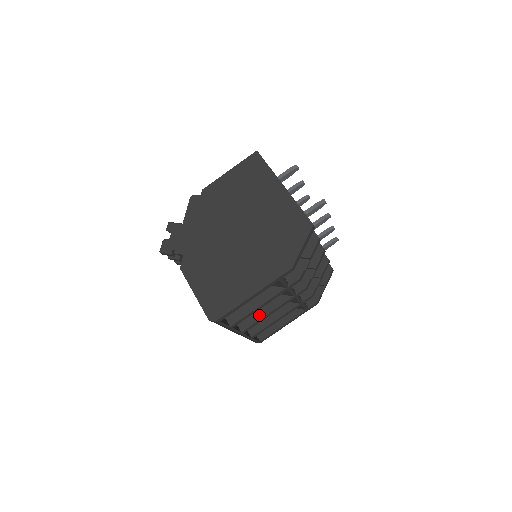
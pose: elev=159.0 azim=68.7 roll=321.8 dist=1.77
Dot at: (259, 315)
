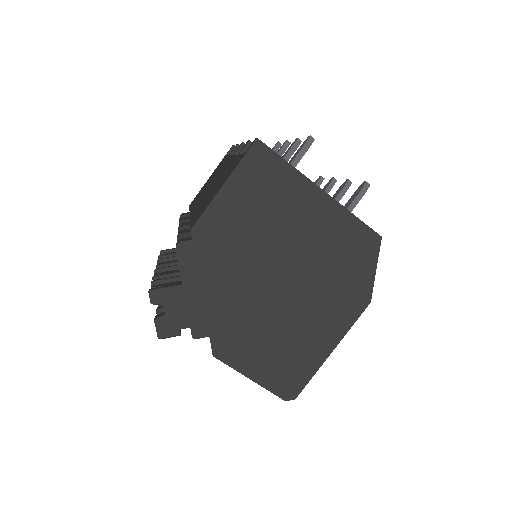
Dot at: occluded
